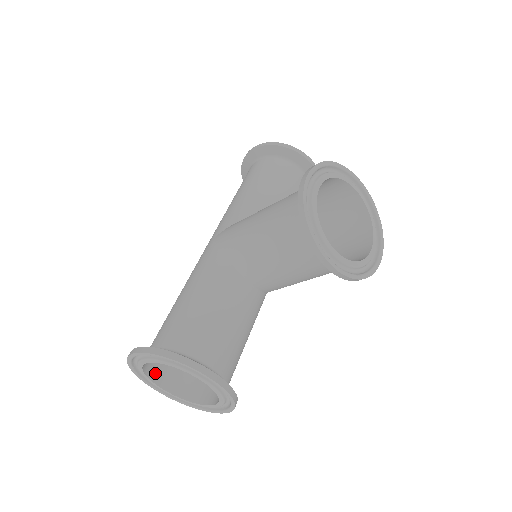
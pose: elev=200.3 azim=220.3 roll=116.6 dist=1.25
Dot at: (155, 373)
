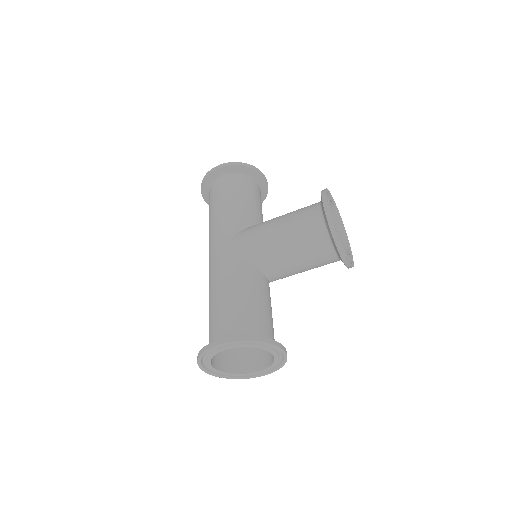
Dot at: occluded
